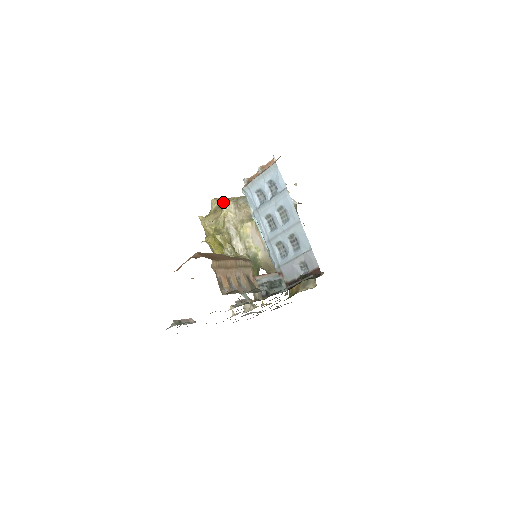
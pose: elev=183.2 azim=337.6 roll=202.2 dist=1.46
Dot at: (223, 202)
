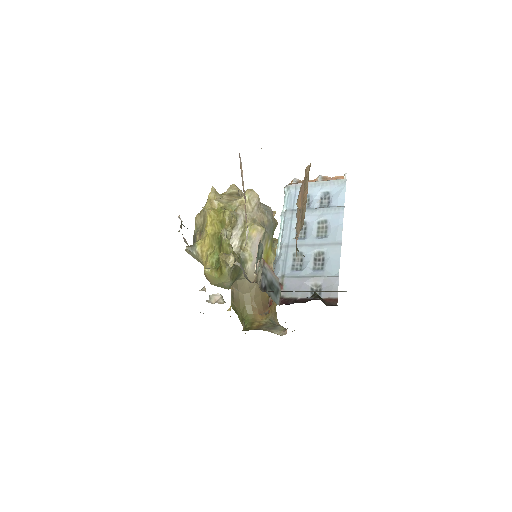
Dot at: (250, 189)
